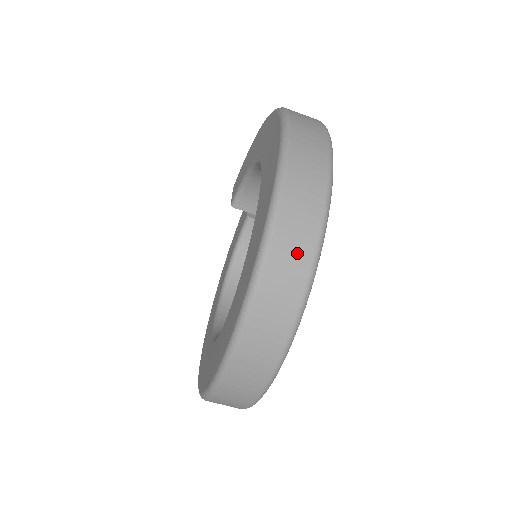
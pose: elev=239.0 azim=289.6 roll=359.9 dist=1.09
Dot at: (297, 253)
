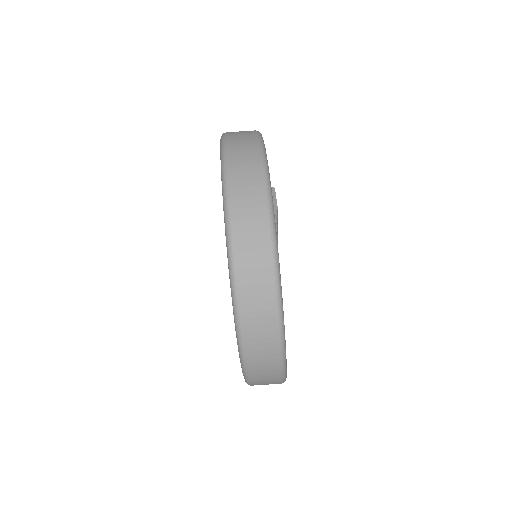
Dot at: (260, 284)
